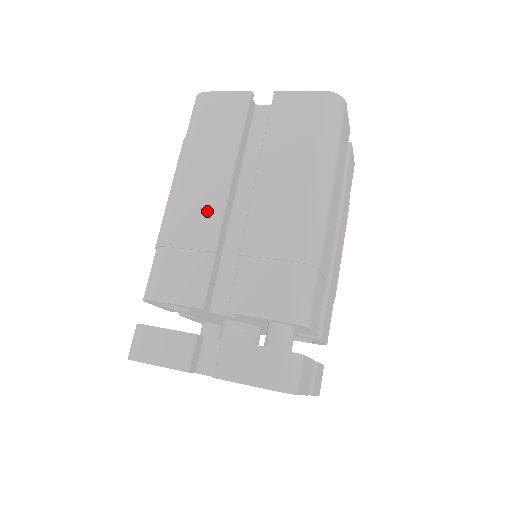
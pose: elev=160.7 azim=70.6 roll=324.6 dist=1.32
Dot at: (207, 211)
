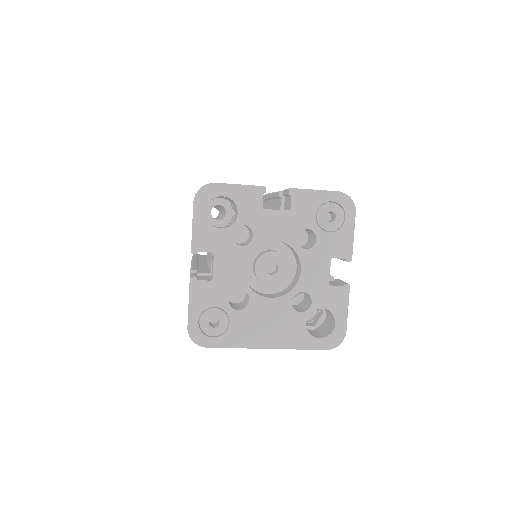
Dot at: occluded
